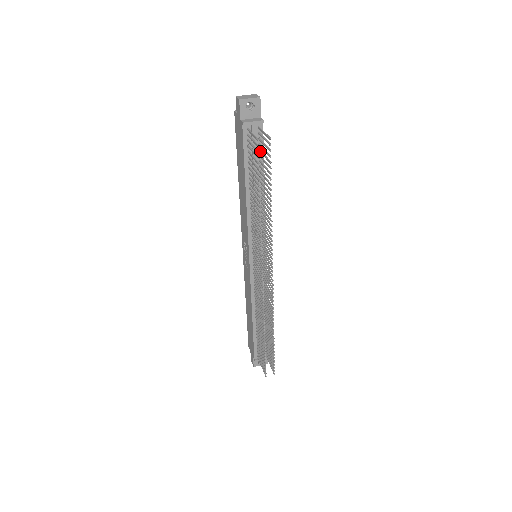
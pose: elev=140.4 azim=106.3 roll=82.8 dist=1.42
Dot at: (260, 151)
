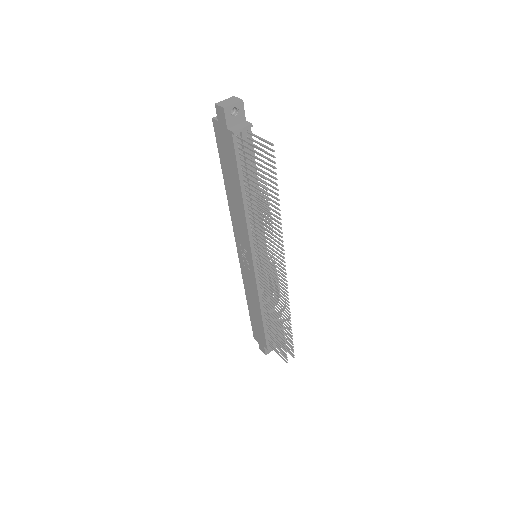
Dot at: occluded
